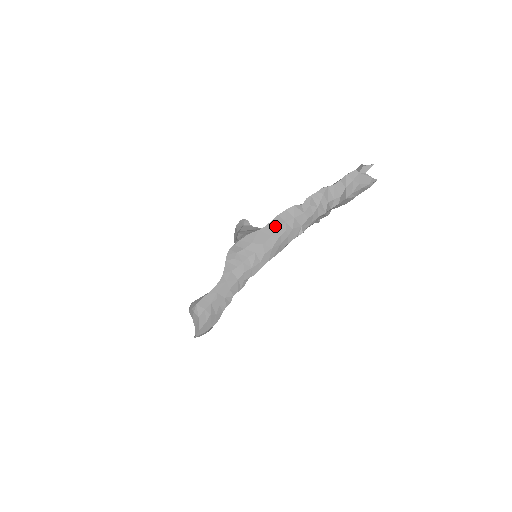
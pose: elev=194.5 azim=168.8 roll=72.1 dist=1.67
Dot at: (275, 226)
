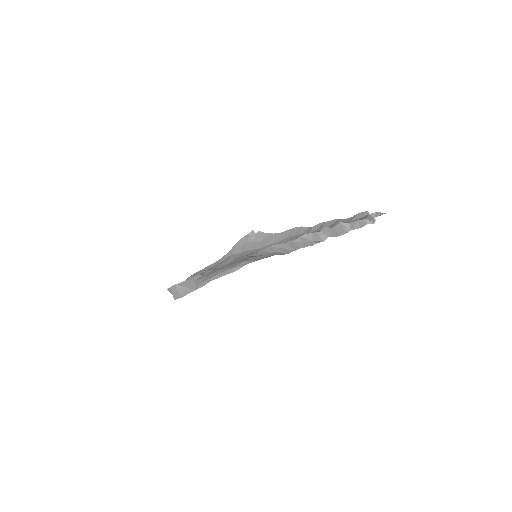
Dot at: (285, 236)
